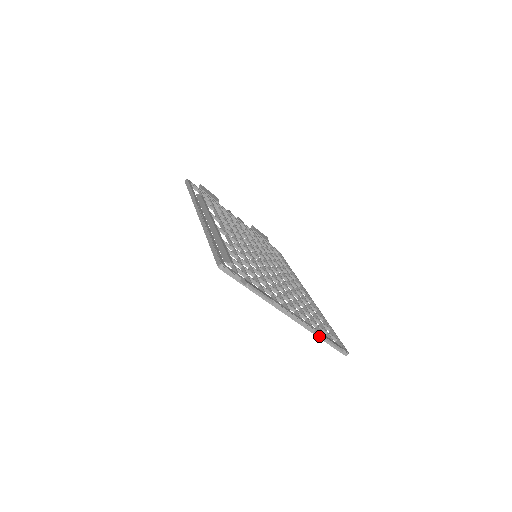
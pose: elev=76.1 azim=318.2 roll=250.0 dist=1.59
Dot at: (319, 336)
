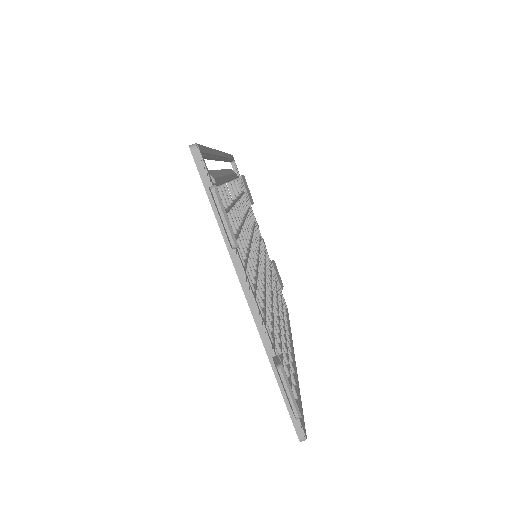
Dot at: (276, 363)
